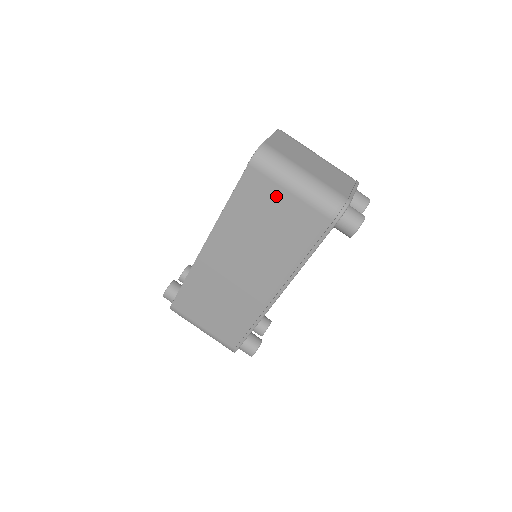
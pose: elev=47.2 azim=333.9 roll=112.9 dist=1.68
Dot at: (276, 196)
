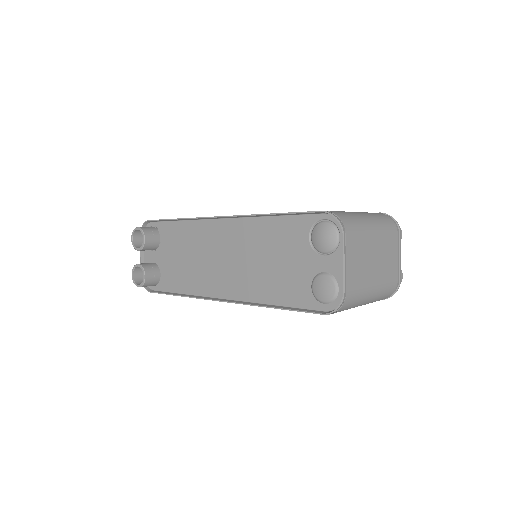
Dot at: occluded
